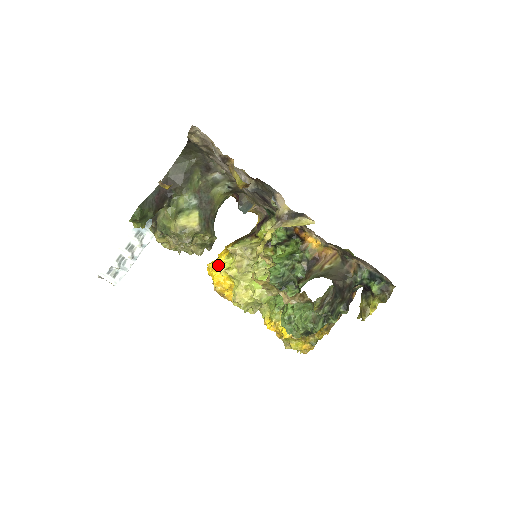
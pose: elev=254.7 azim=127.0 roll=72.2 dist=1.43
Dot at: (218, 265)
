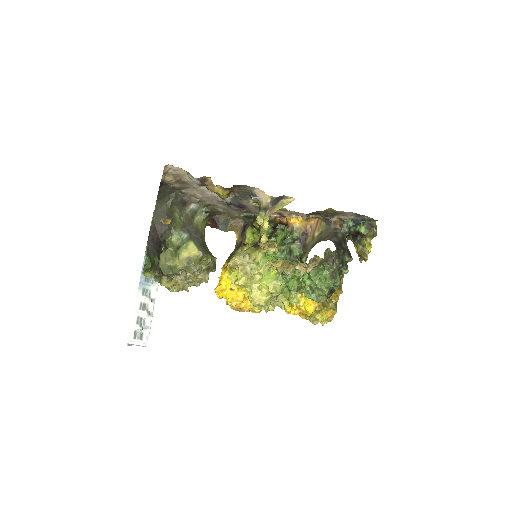
Dot at: (224, 285)
